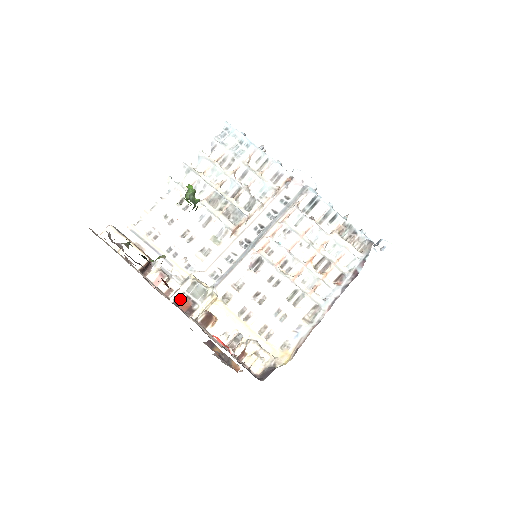
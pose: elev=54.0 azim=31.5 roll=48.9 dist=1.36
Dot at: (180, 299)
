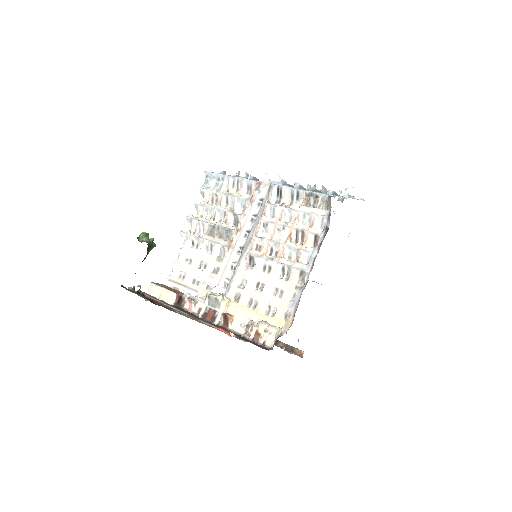
Dot at: (206, 313)
